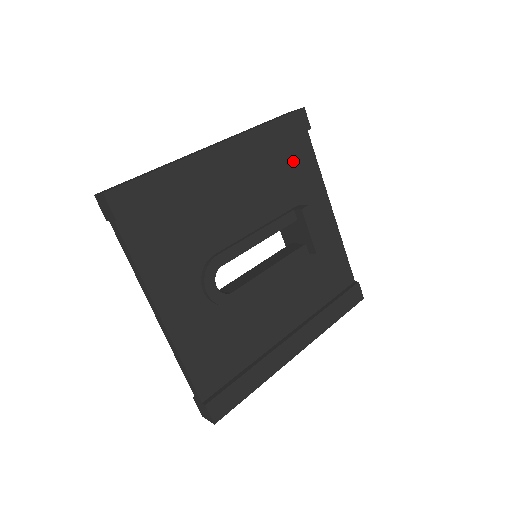
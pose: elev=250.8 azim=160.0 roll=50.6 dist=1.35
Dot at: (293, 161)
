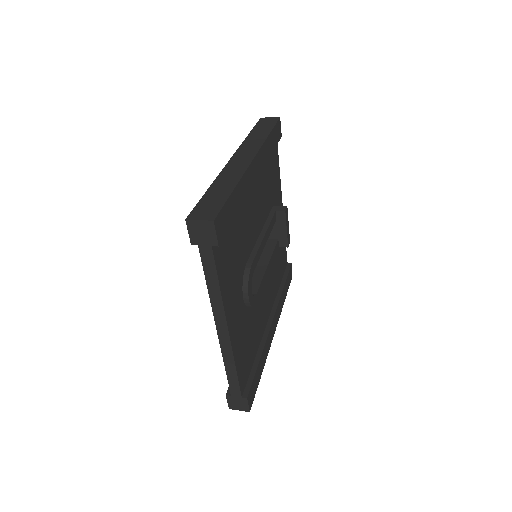
Dot at: (272, 166)
